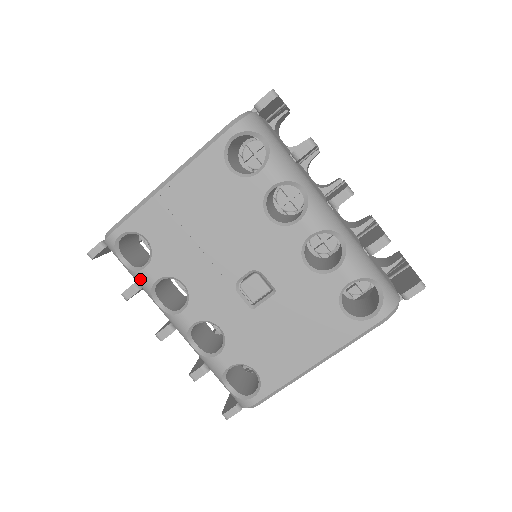
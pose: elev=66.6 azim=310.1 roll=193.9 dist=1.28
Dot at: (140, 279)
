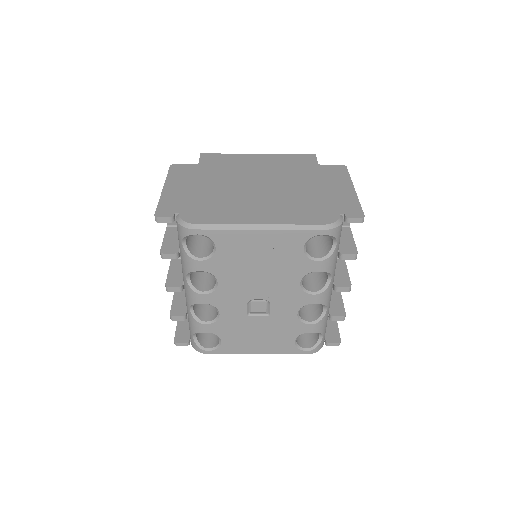
Dot at: (189, 262)
